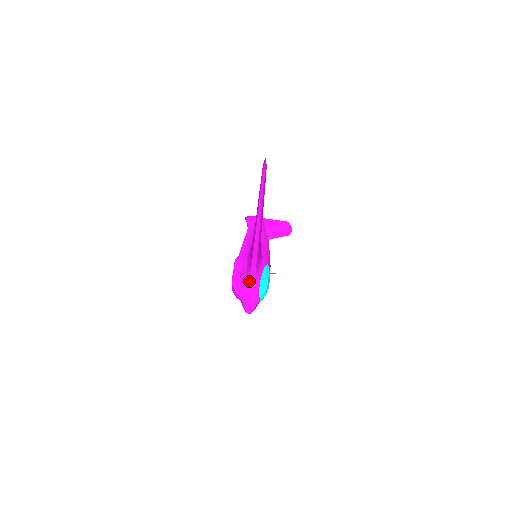
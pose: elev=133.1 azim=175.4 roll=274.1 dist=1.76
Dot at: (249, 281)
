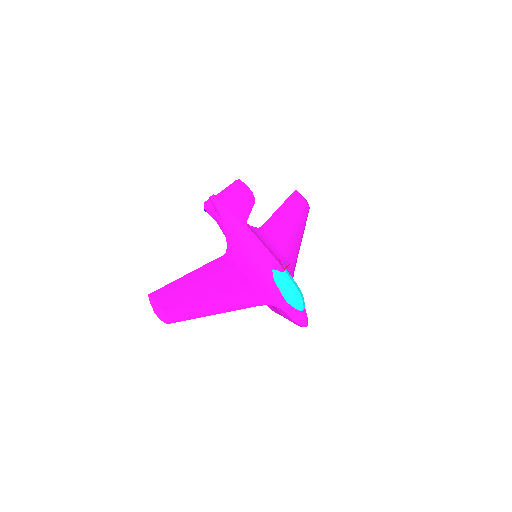
Dot at: (277, 308)
